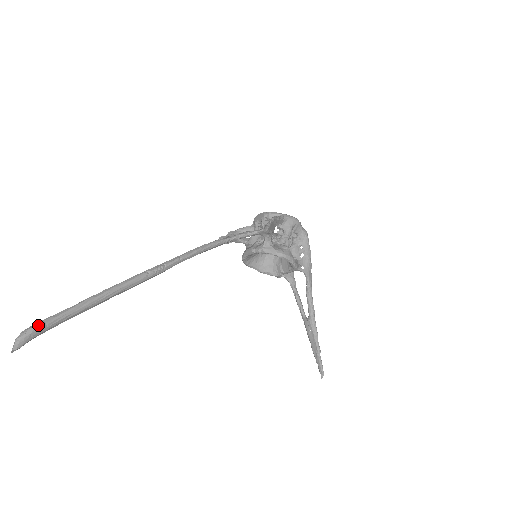
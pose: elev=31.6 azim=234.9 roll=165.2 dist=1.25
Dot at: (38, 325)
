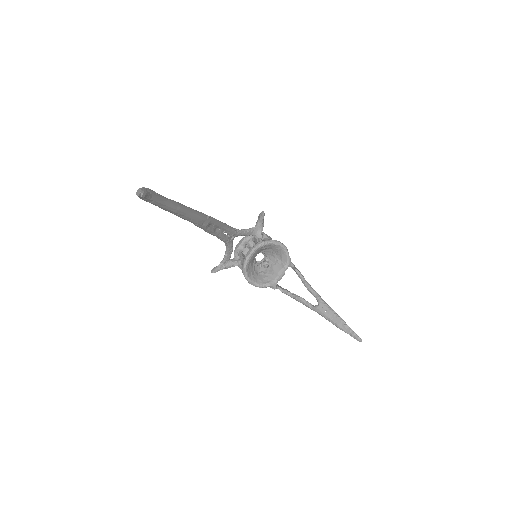
Dot at: occluded
